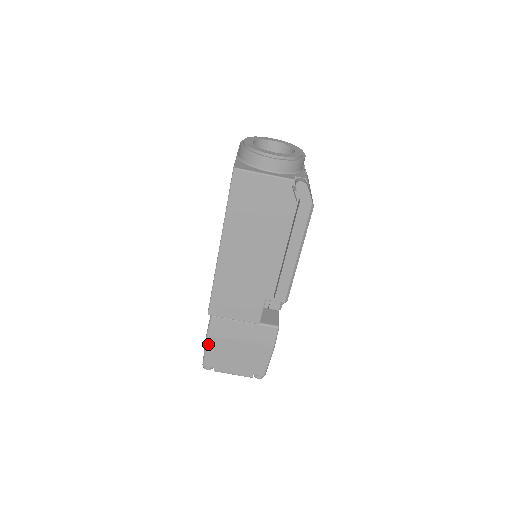
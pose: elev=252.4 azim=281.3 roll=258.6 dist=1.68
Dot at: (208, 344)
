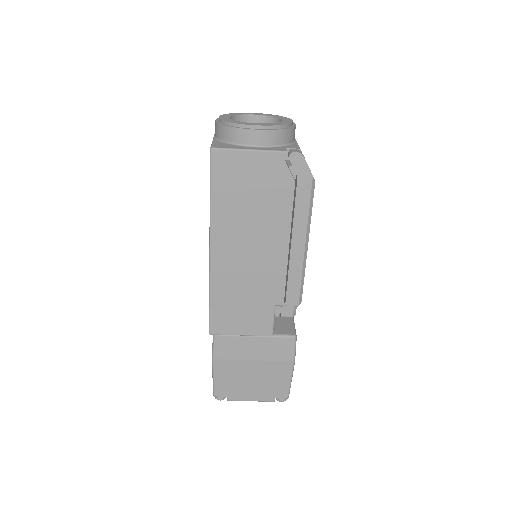
Dot at: (215, 369)
